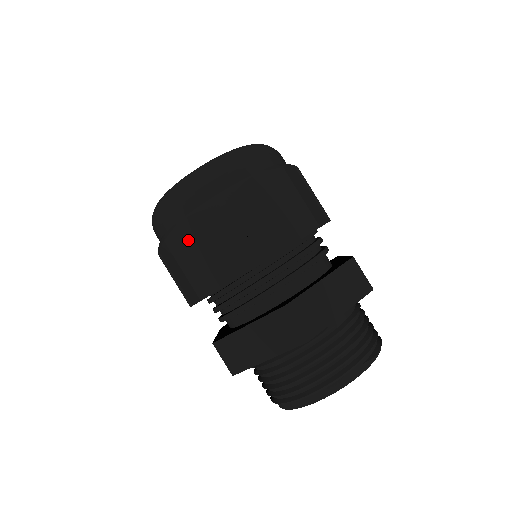
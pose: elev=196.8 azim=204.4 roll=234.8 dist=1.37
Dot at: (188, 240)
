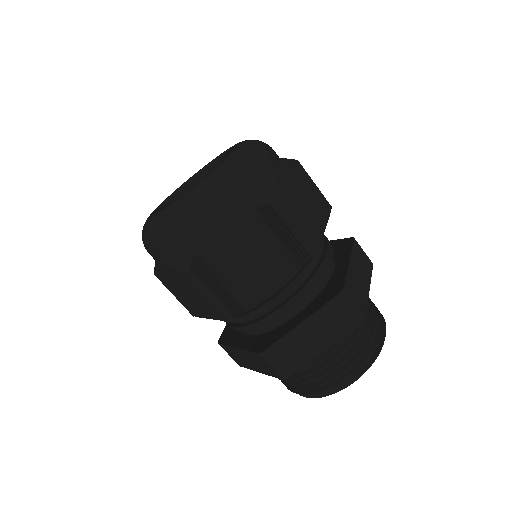
Dot at: (171, 279)
